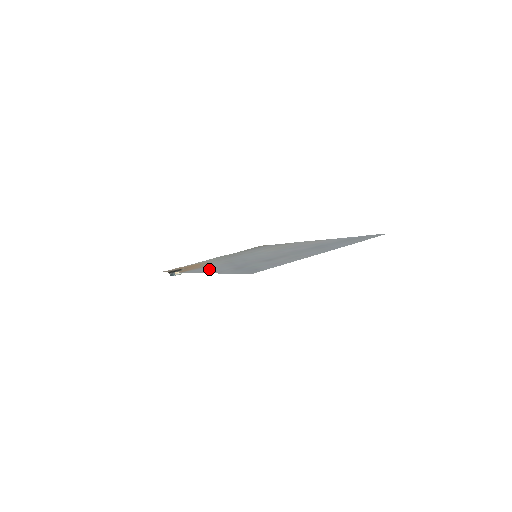
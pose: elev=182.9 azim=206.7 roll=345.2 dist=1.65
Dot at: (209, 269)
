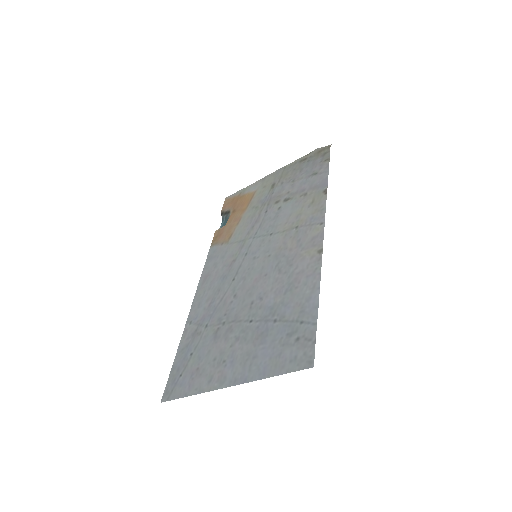
Dot at: (207, 281)
